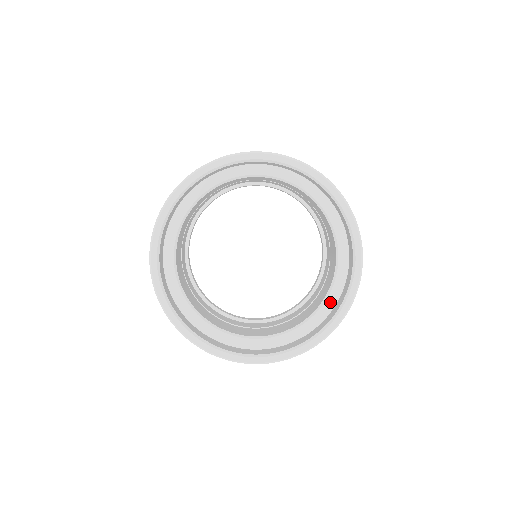
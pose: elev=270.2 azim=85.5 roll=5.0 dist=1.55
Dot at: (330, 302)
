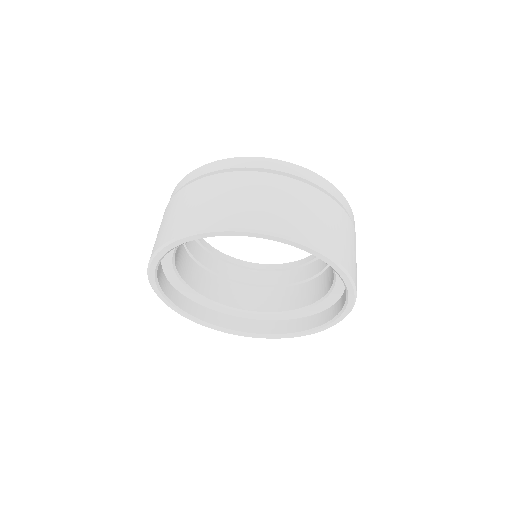
Dot at: (298, 314)
